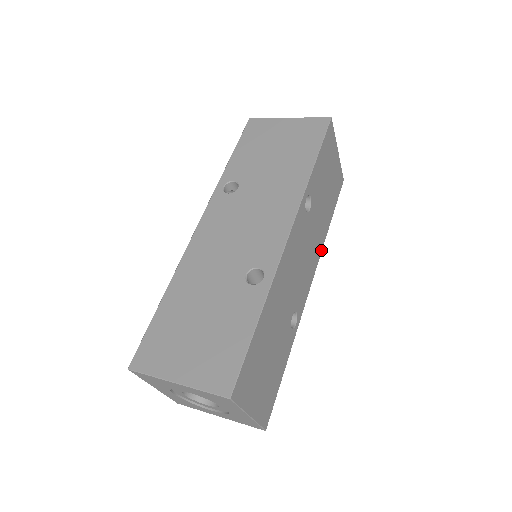
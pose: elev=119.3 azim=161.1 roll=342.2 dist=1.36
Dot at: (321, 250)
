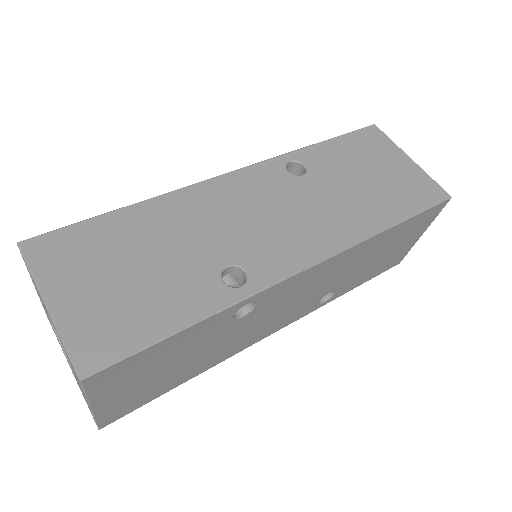
Dot at: (357, 241)
